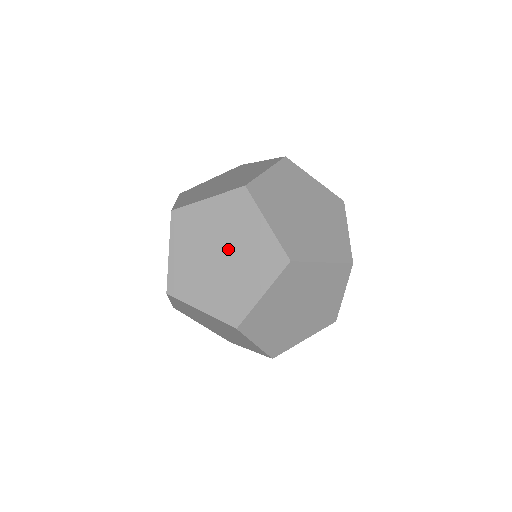
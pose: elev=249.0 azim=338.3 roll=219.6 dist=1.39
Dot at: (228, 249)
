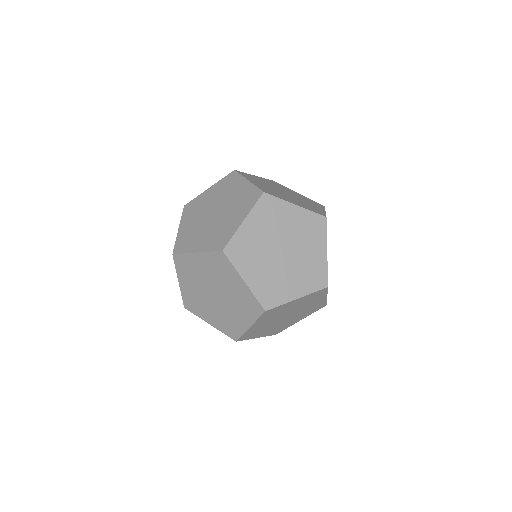
Dot at: (291, 251)
